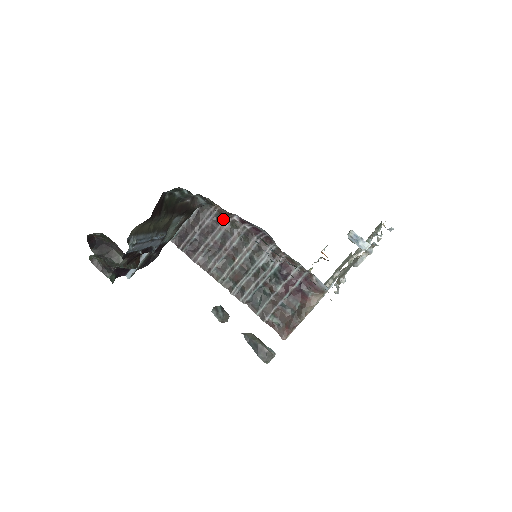
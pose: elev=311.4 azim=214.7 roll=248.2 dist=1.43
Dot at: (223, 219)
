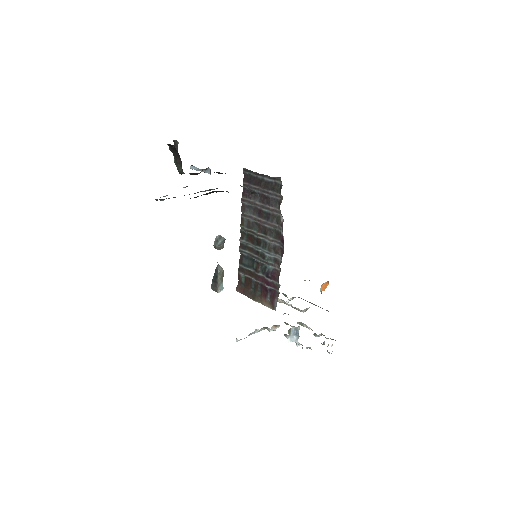
Dot at: (277, 208)
